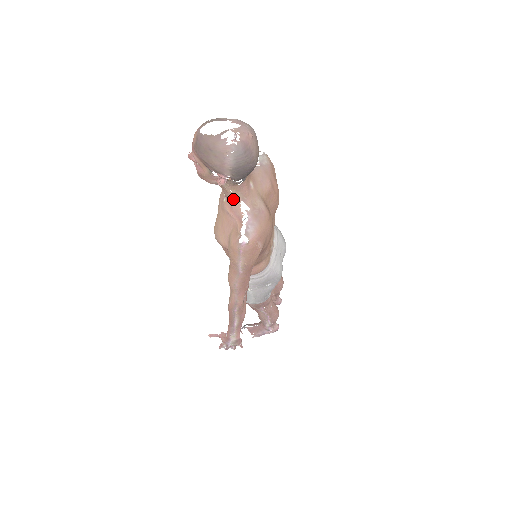
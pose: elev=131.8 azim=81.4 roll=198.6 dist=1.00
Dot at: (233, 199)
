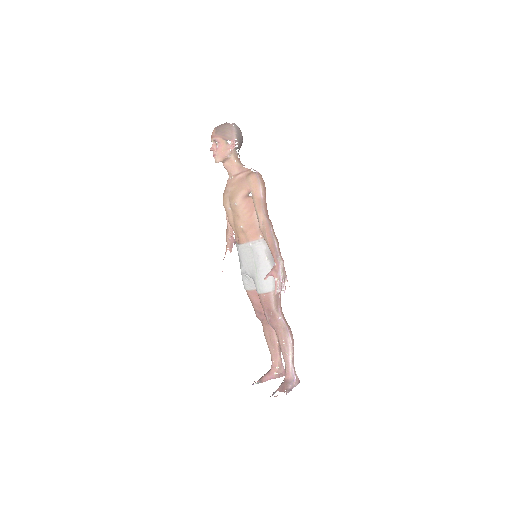
Dot at: (238, 167)
